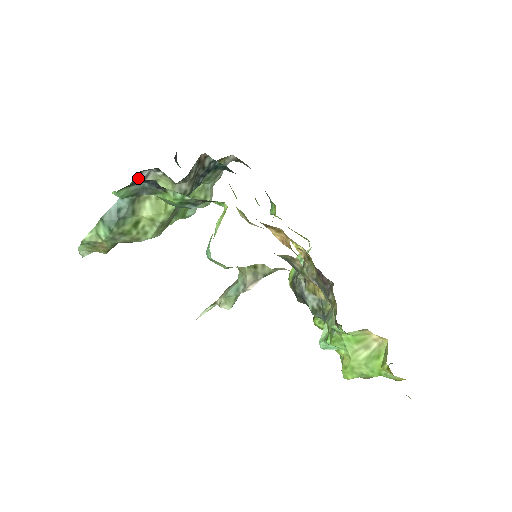
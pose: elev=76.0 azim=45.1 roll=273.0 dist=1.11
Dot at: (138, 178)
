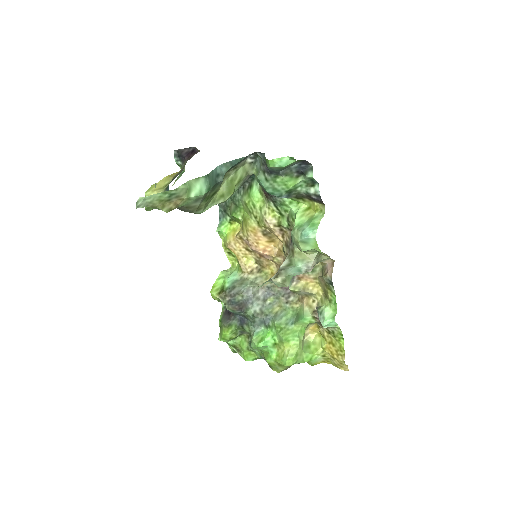
Dot at: (249, 156)
